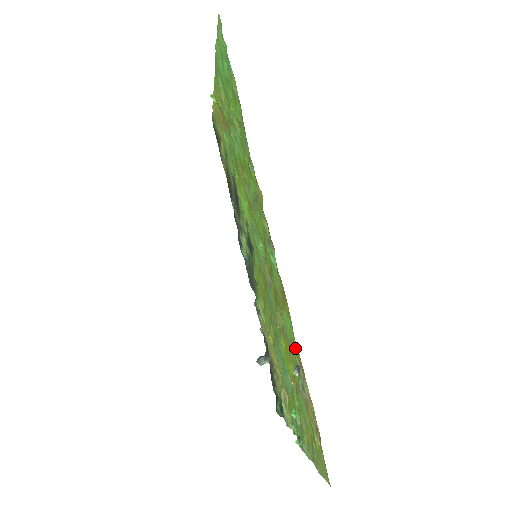
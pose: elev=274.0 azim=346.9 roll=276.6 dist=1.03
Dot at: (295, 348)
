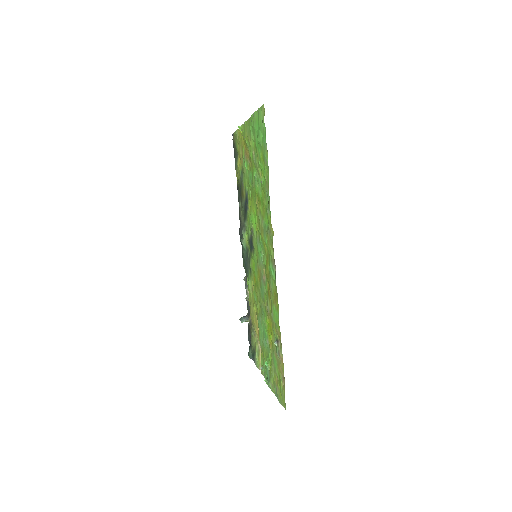
Dot at: (278, 329)
